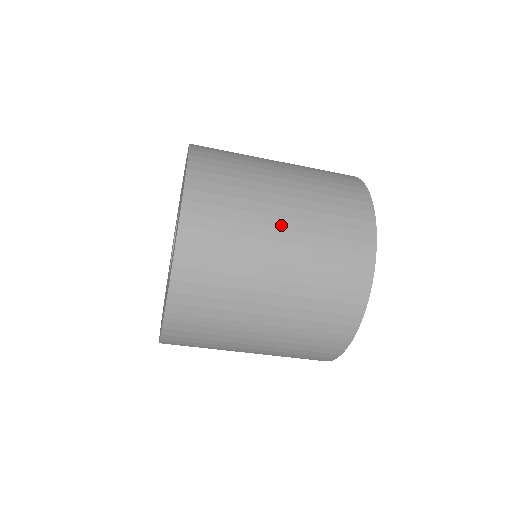
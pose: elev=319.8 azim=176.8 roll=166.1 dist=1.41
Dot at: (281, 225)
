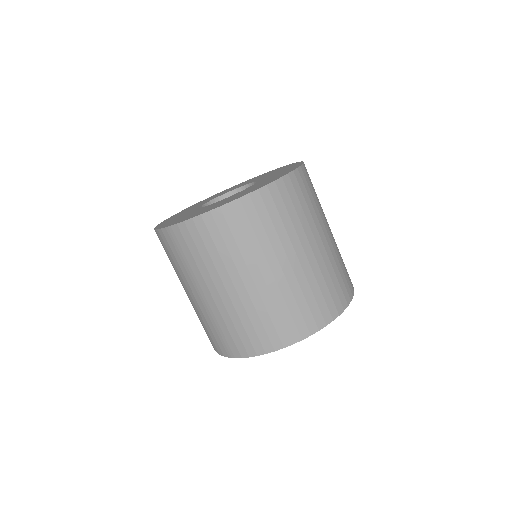
Dot at: (274, 269)
